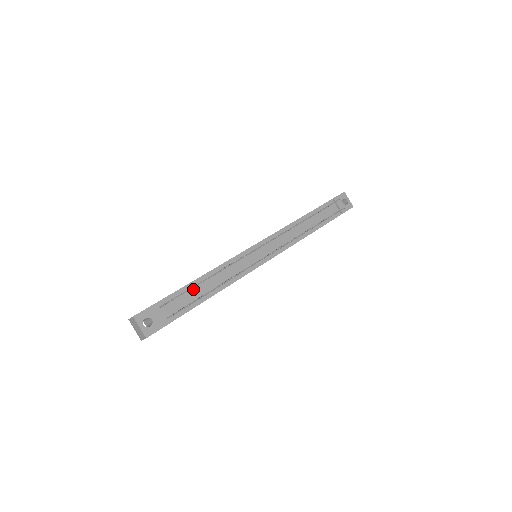
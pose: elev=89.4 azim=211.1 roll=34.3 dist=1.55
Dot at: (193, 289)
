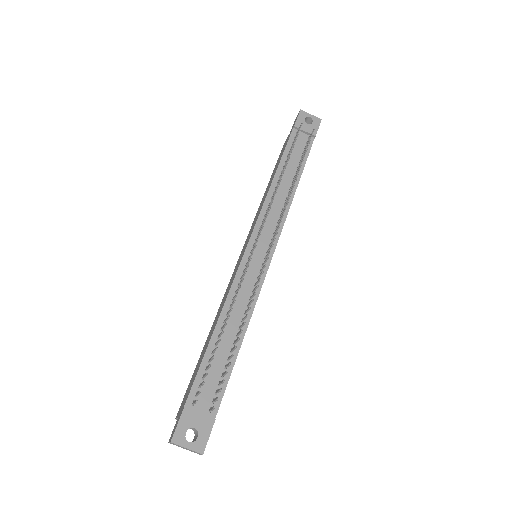
Dot at: (215, 353)
